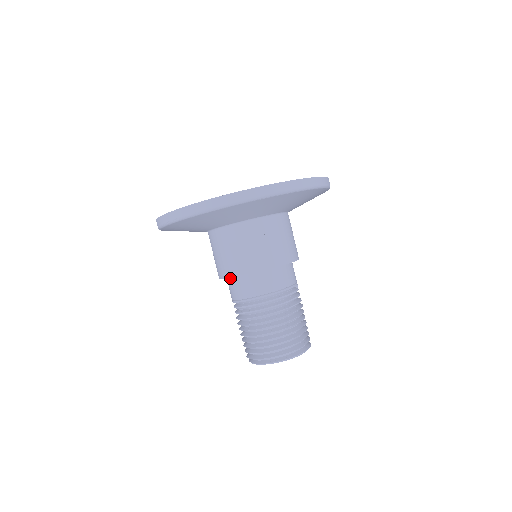
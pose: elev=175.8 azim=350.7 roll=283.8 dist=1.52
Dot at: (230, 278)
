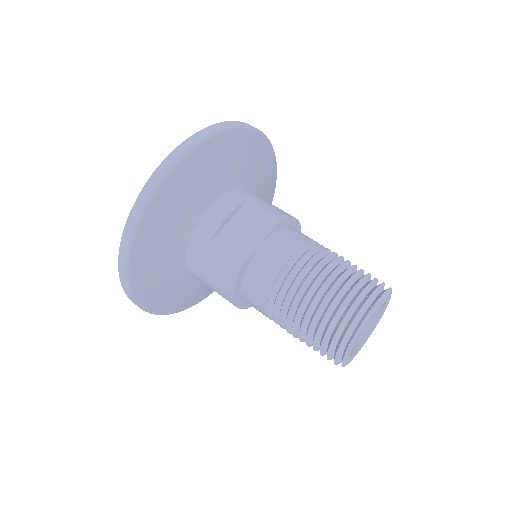
Dot at: (243, 279)
